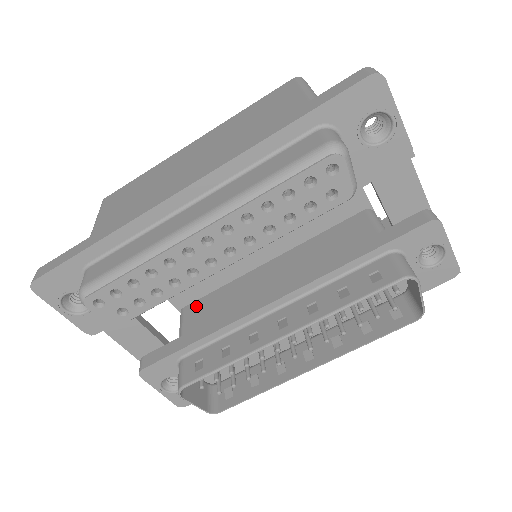
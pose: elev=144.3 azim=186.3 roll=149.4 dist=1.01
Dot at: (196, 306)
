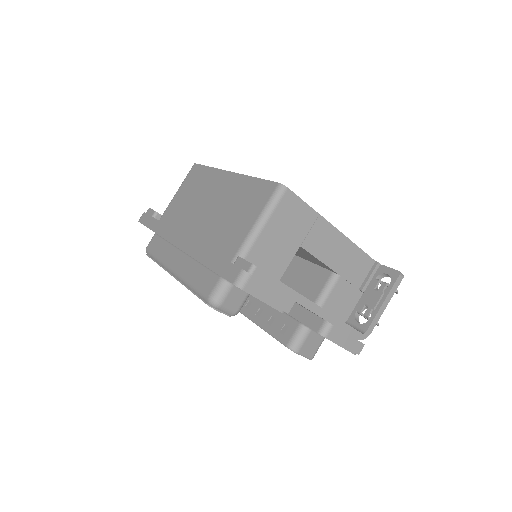
Dot at: occluded
